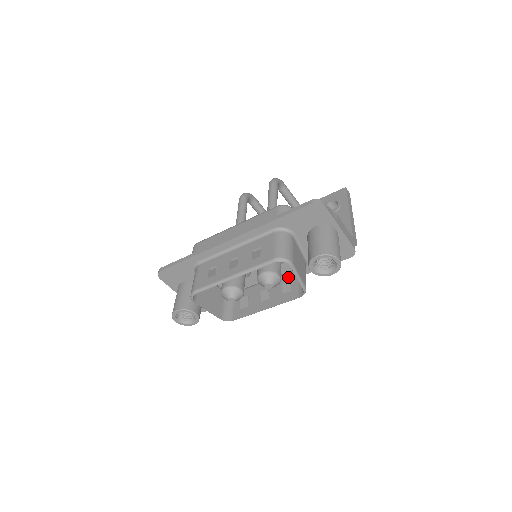
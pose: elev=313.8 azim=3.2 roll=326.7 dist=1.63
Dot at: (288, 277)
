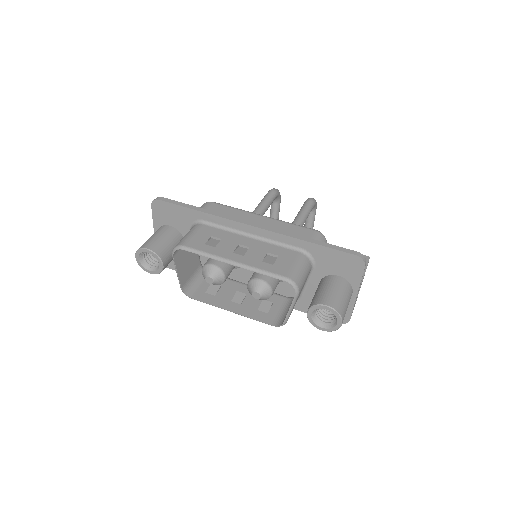
Dot at: (272, 298)
